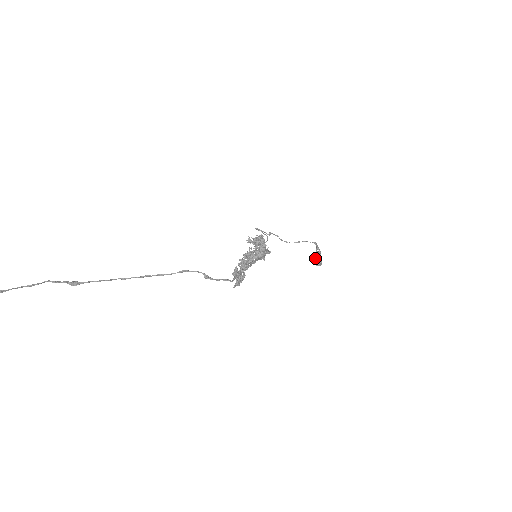
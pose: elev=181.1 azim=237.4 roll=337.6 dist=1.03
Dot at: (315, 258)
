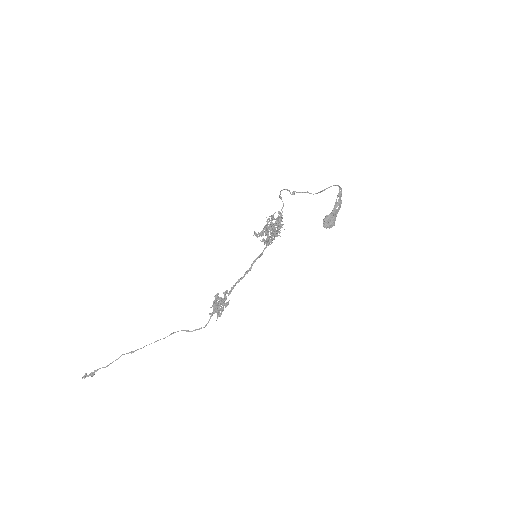
Dot at: occluded
